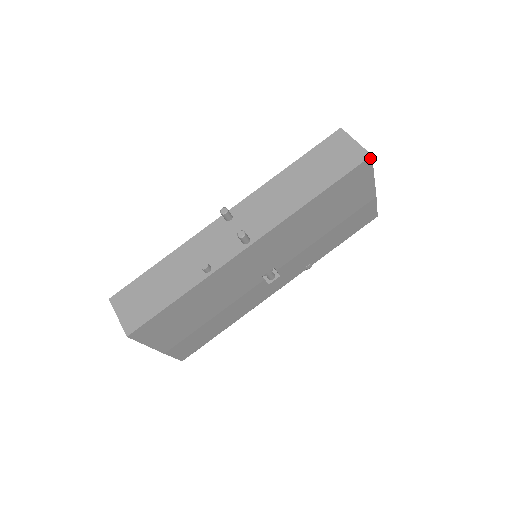
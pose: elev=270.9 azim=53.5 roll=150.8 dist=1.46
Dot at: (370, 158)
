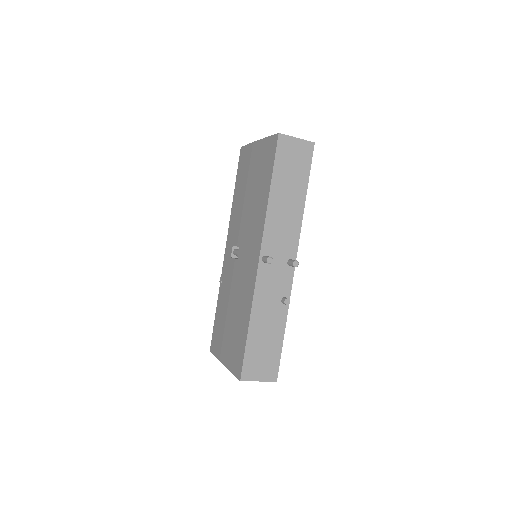
Dot at: (313, 145)
